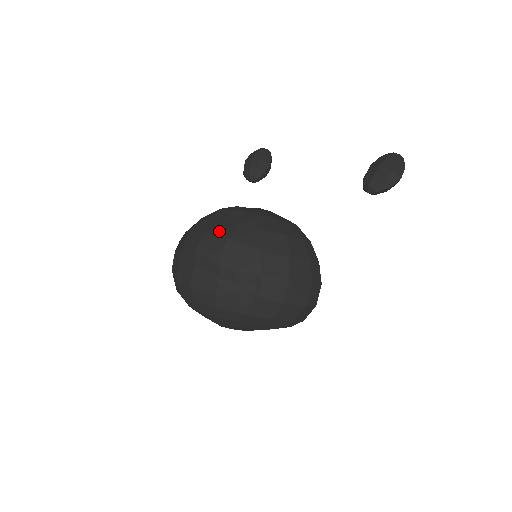
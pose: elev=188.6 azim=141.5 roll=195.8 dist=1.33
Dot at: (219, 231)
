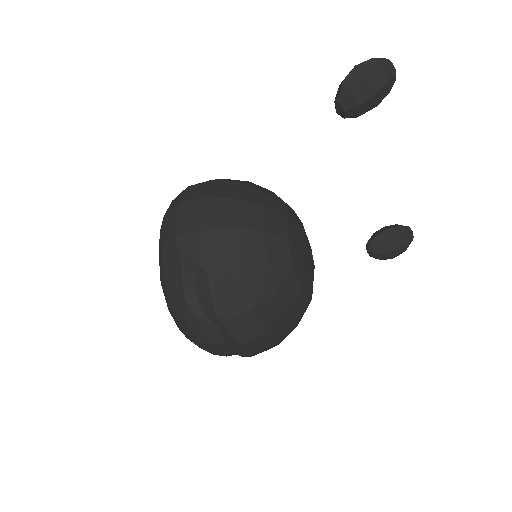
Dot at: (275, 332)
